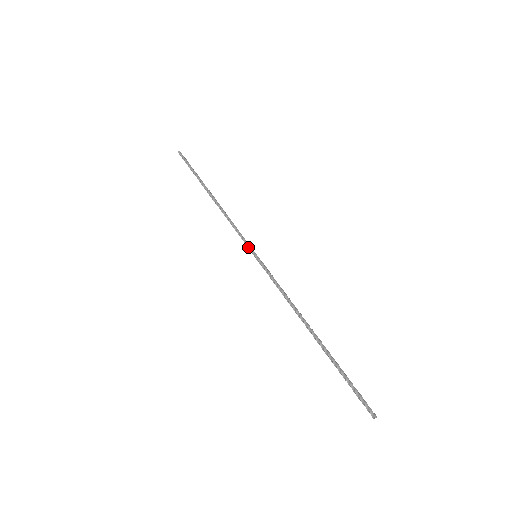
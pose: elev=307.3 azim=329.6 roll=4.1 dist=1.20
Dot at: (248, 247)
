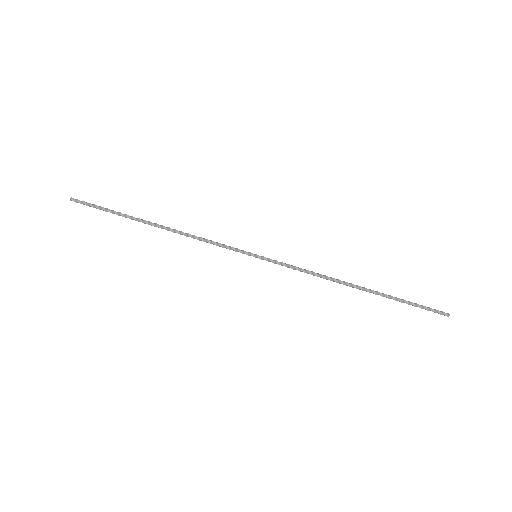
Dot at: (242, 253)
